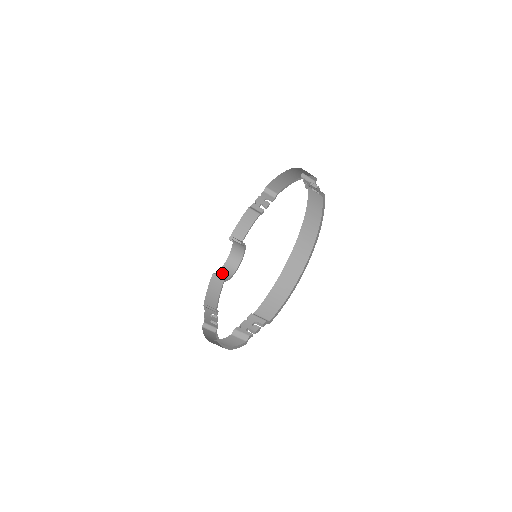
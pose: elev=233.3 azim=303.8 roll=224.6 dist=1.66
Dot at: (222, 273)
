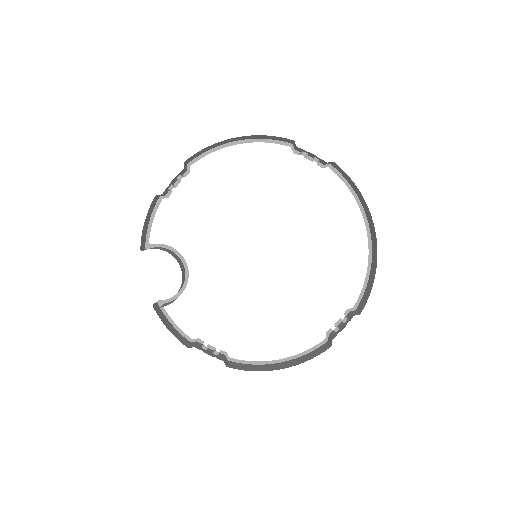
Dot at: occluded
